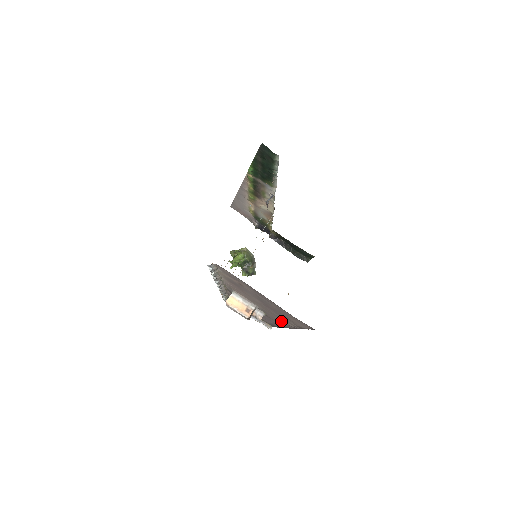
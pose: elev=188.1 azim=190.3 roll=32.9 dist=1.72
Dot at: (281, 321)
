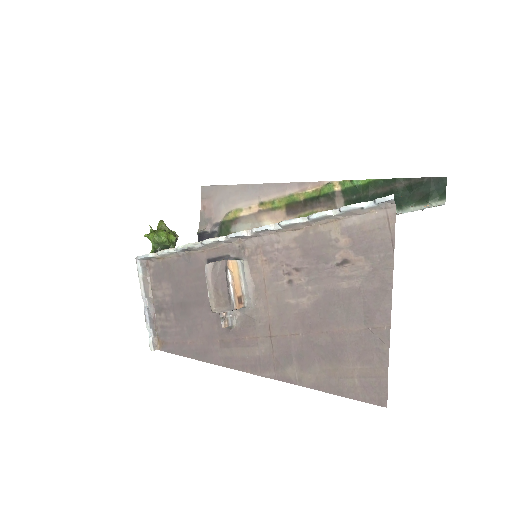
Dot at: (262, 355)
